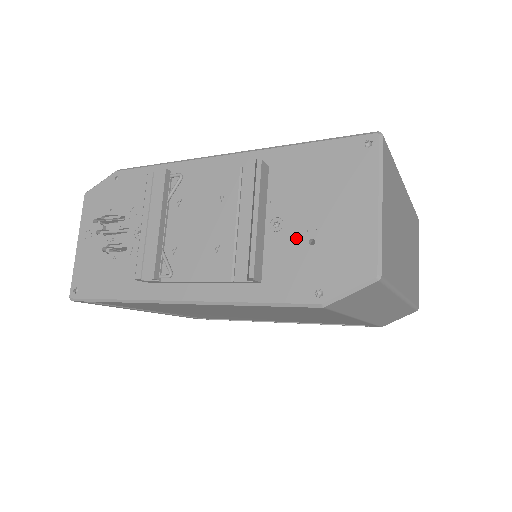
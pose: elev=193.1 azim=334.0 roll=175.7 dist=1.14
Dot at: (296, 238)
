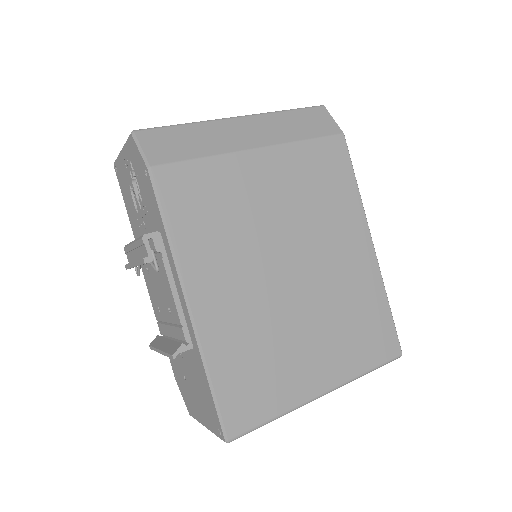
Dot at: (182, 367)
